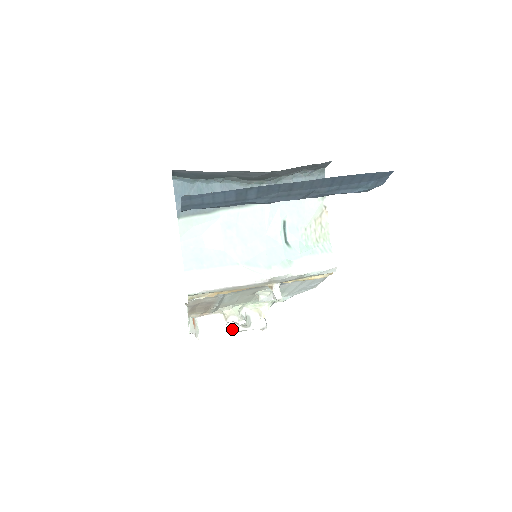
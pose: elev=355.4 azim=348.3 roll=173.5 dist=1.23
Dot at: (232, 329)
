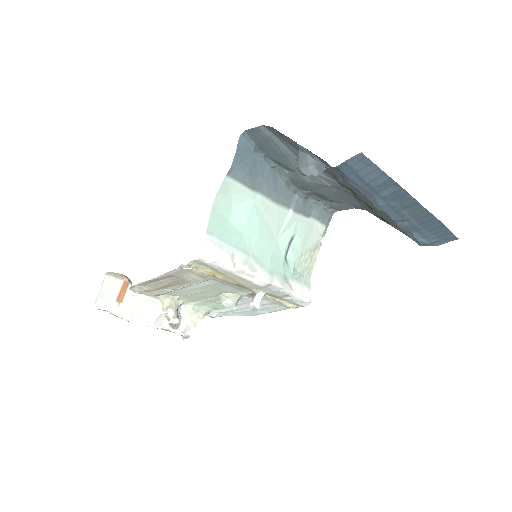
Dot at: (161, 323)
